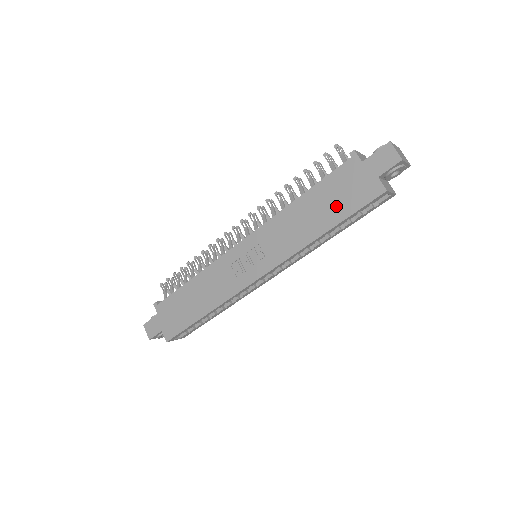
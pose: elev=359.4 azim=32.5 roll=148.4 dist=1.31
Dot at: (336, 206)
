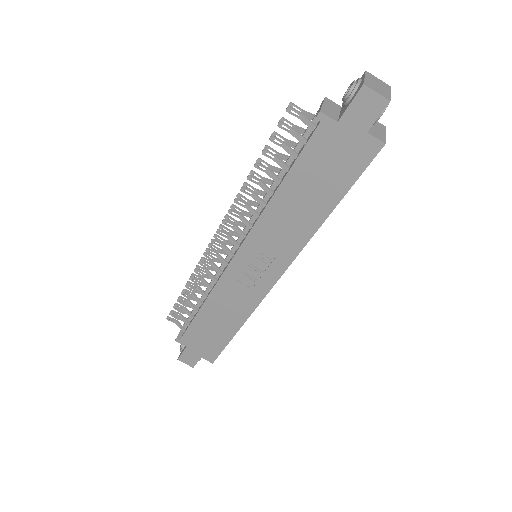
Dot at: (329, 183)
